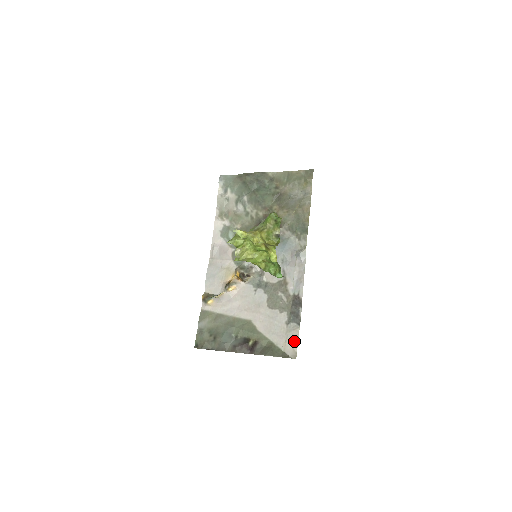
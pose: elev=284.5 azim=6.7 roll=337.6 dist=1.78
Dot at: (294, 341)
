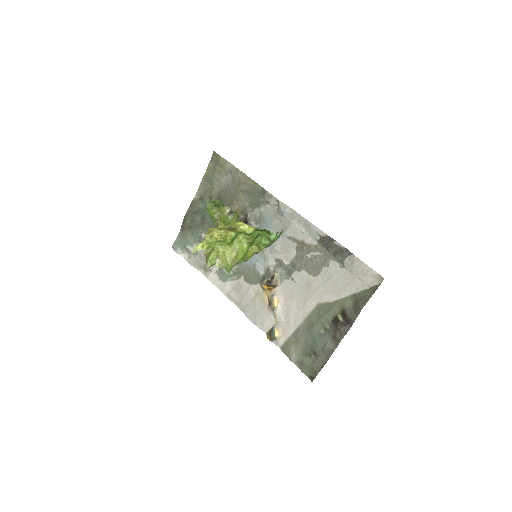
Dot at: (364, 270)
